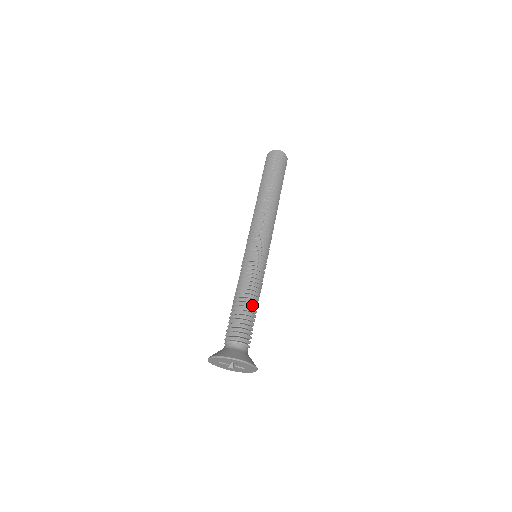
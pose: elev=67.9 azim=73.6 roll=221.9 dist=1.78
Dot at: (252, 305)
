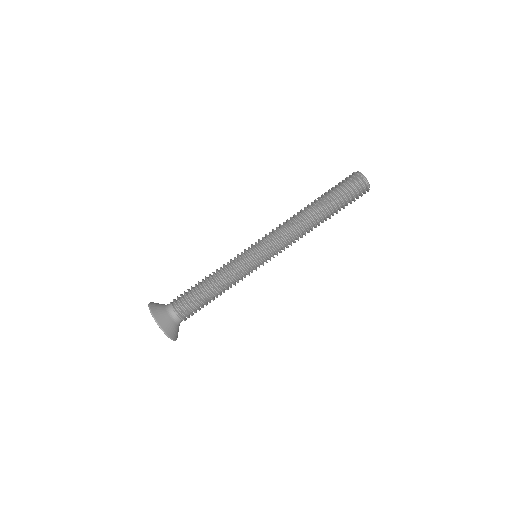
Dot at: (213, 295)
